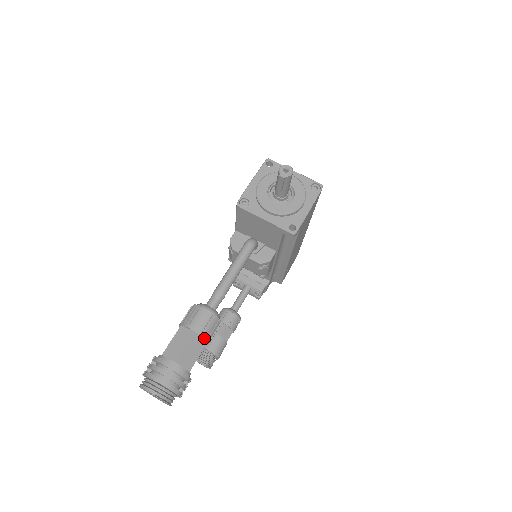
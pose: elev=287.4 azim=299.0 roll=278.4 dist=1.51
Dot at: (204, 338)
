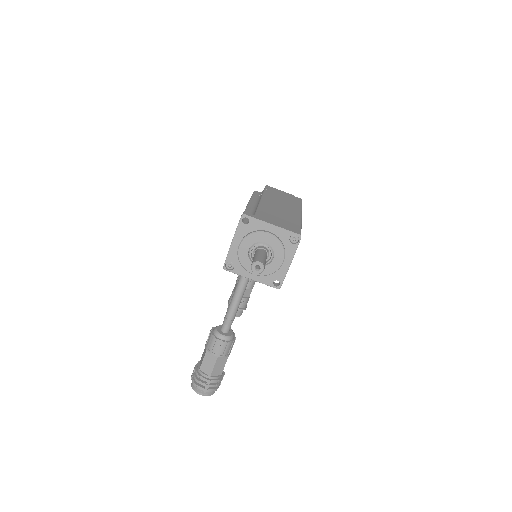
Dot at: (225, 356)
